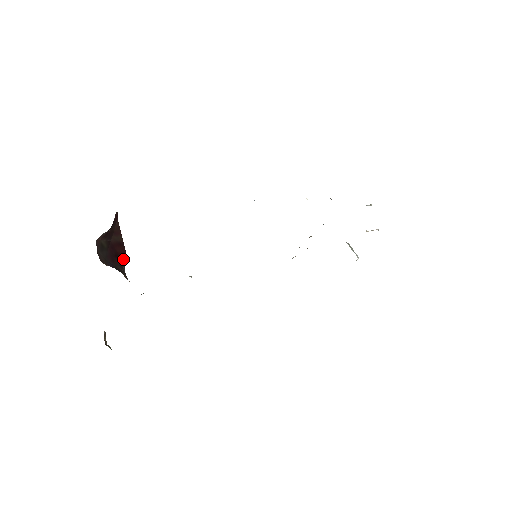
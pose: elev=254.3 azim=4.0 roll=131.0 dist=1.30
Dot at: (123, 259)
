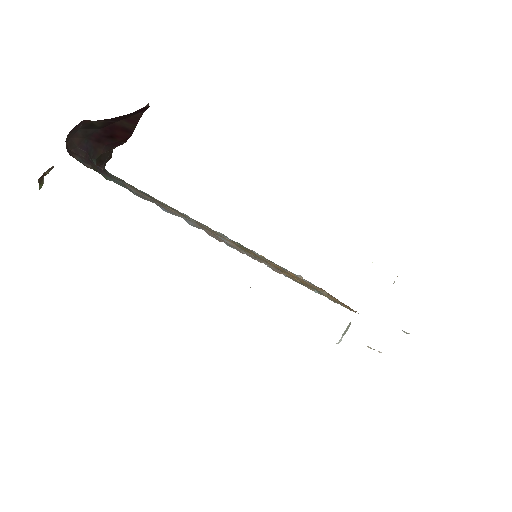
Dot at: (120, 142)
